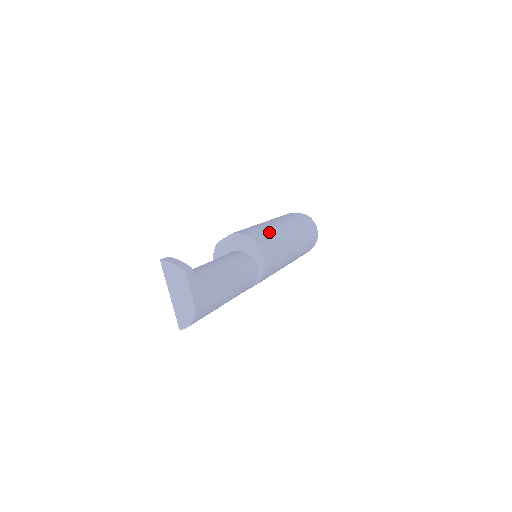
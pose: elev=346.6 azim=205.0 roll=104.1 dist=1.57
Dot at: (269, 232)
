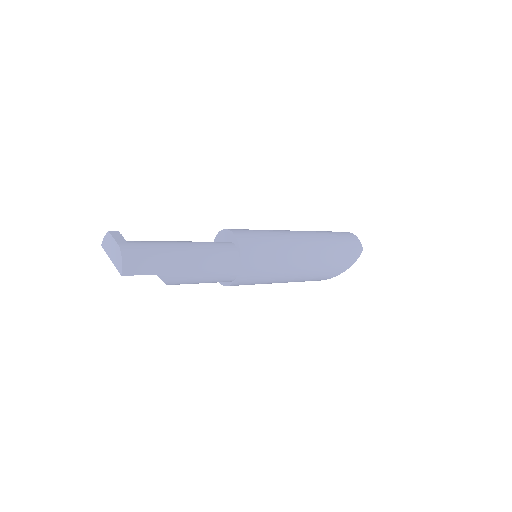
Dot at: occluded
